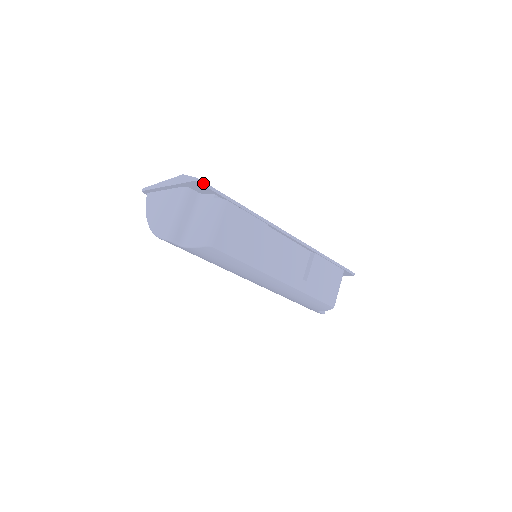
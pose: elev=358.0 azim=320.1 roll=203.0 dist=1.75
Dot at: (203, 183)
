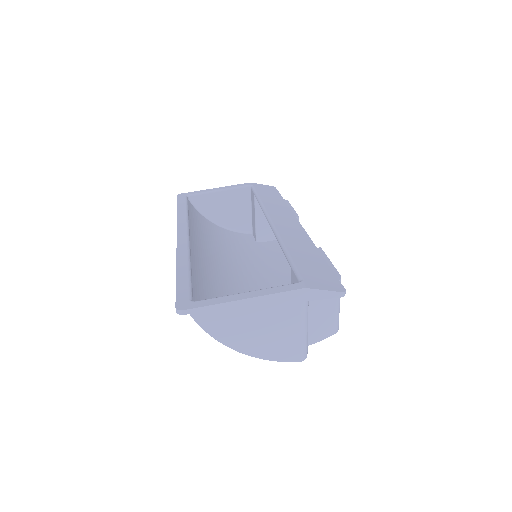
Dot at: (343, 289)
